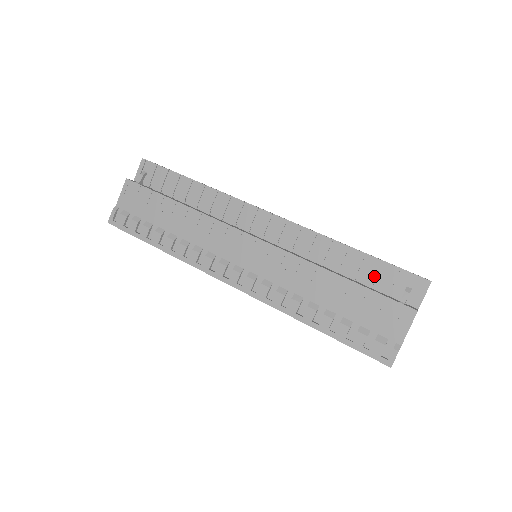
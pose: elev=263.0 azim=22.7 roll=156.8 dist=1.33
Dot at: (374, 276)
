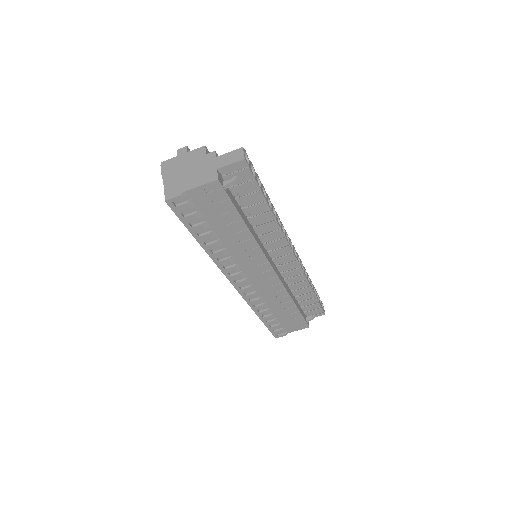
Dot at: occluded
